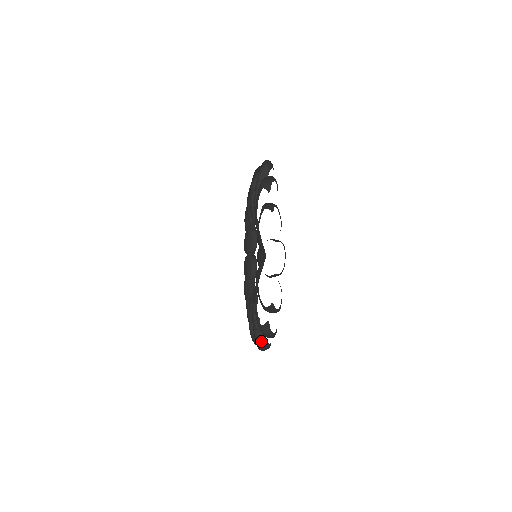
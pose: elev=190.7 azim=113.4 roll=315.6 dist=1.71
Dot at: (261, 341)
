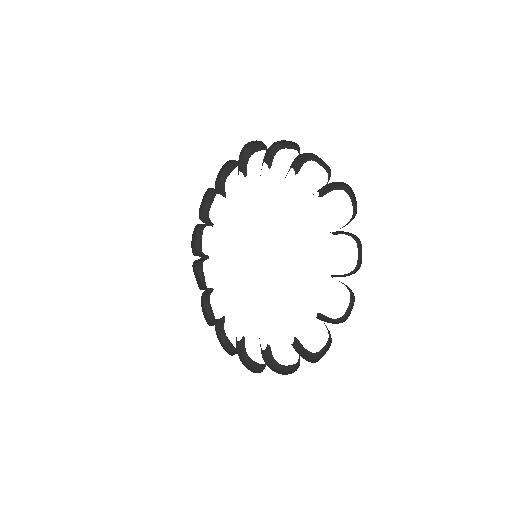
Dot at: (303, 355)
